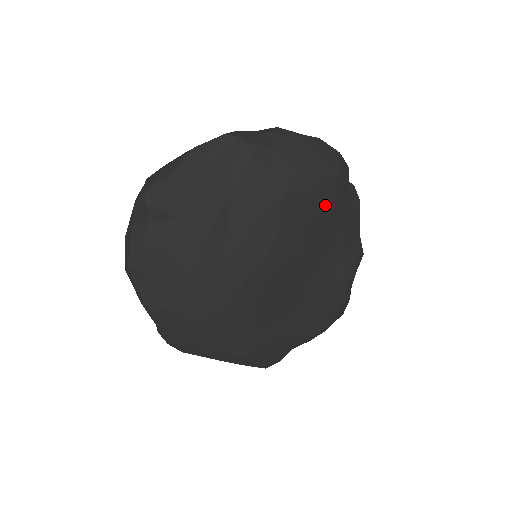
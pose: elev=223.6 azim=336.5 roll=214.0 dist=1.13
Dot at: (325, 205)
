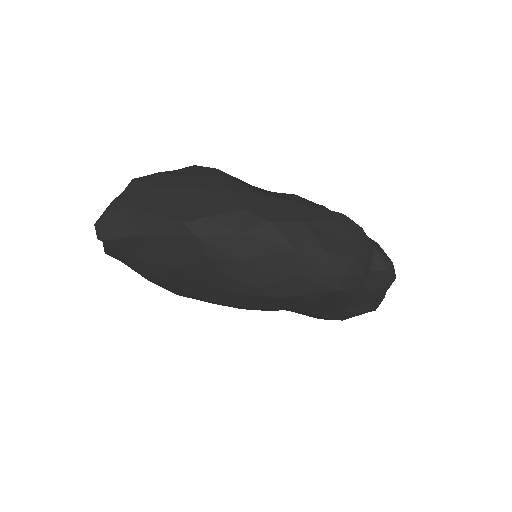
Dot at: (302, 301)
